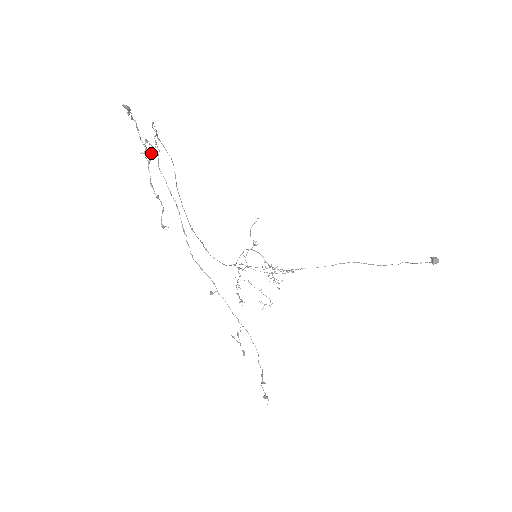
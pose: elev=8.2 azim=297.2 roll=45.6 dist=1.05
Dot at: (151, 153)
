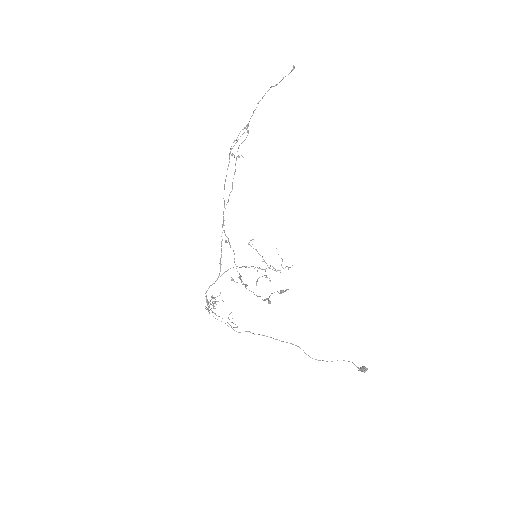
Dot at: (247, 131)
